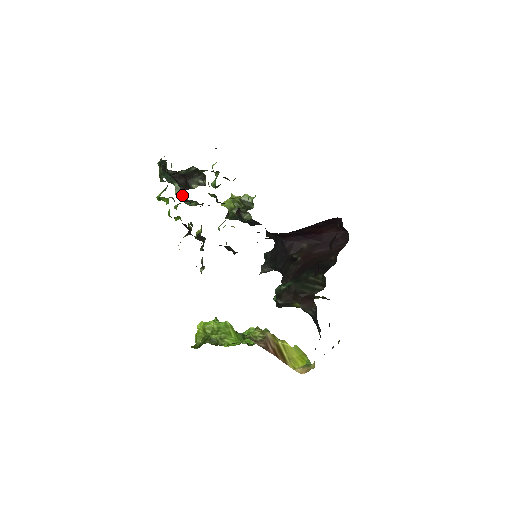
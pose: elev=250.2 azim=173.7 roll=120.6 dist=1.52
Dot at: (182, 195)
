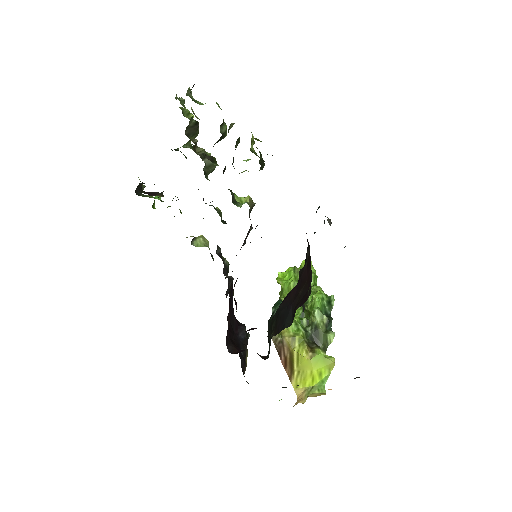
Dot at: occluded
